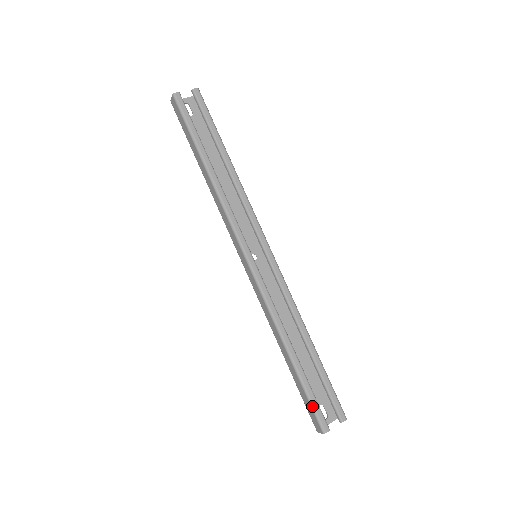
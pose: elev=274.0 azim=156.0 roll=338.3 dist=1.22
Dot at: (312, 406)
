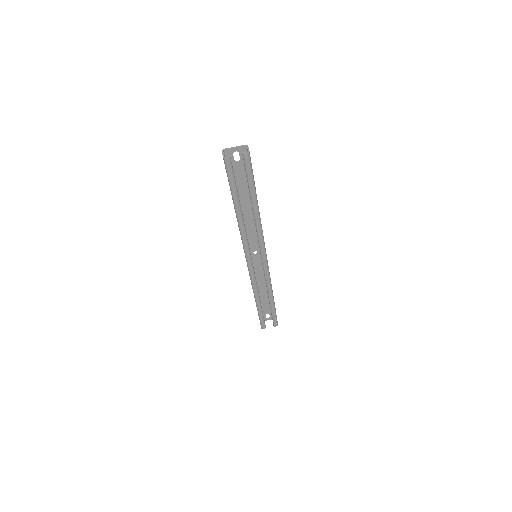
Dot at: (260, 320)
